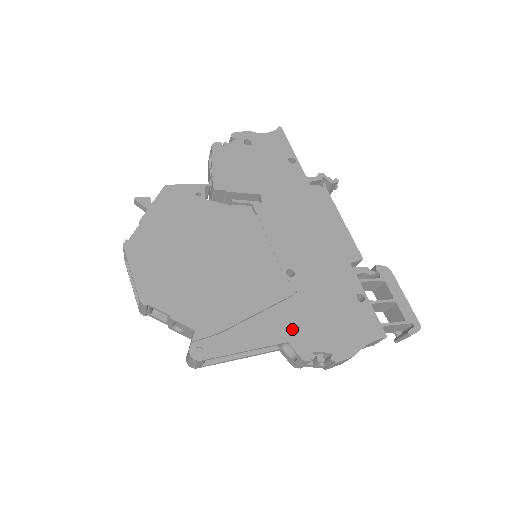
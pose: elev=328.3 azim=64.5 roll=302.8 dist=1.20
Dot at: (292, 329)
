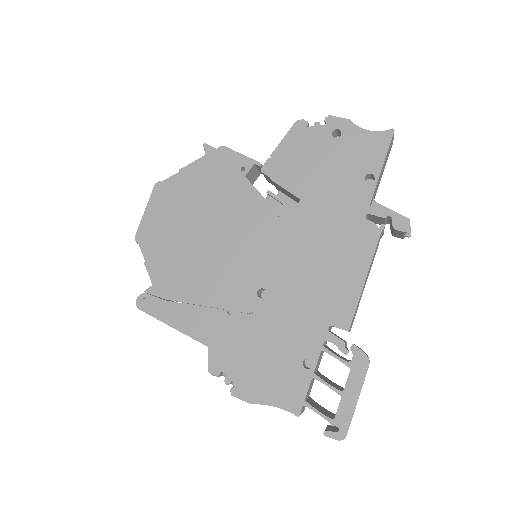
Dot at: (220, 340)
